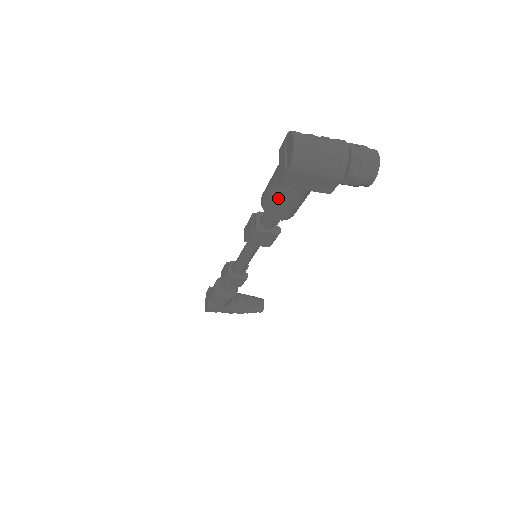
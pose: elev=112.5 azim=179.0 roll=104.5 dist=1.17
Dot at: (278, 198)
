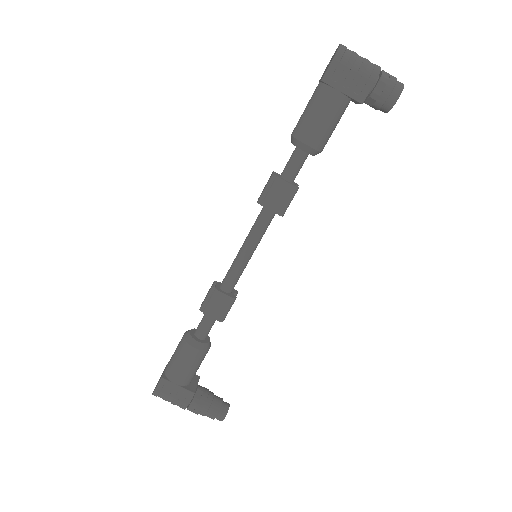
Dot at: (314, 108)
